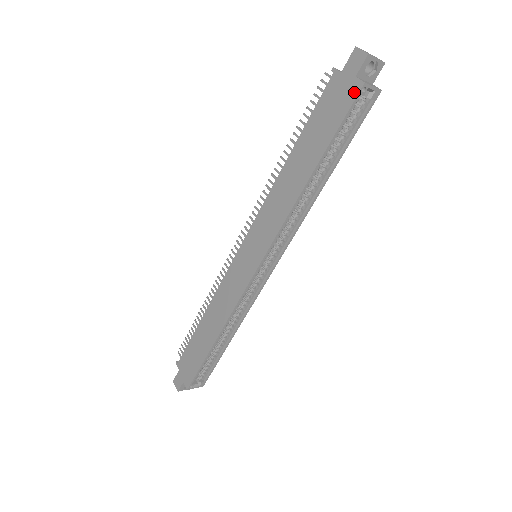
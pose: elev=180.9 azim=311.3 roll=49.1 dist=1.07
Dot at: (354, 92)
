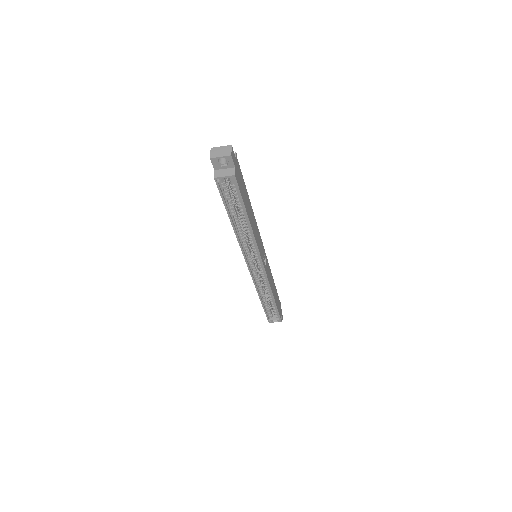
Dot at: (216, 181)
